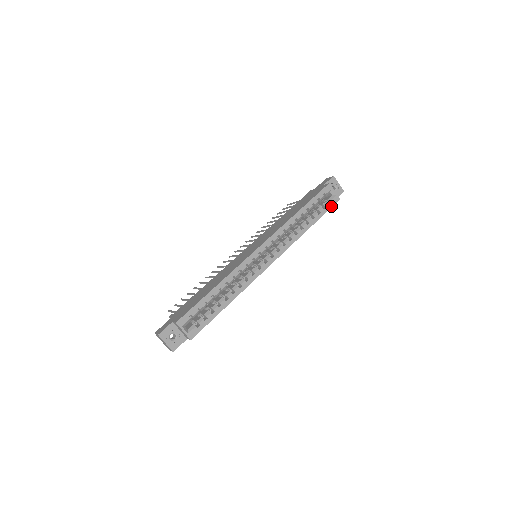
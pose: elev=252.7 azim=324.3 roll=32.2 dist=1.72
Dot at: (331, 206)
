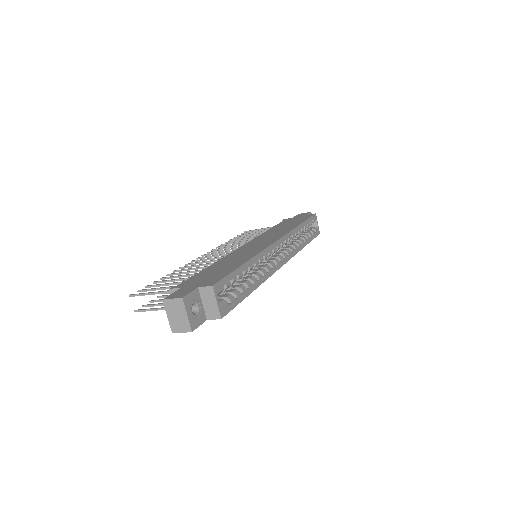
Dot at: (316, 236)
